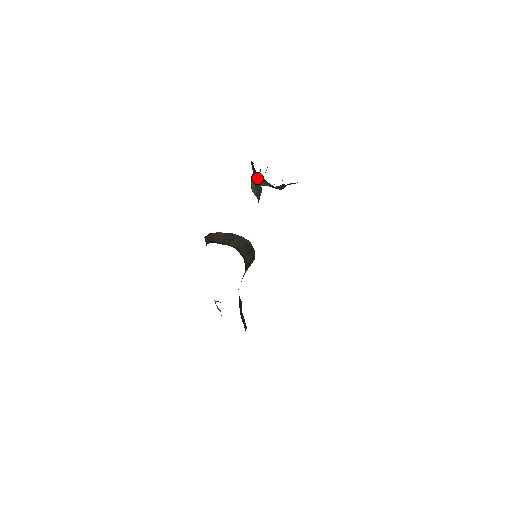
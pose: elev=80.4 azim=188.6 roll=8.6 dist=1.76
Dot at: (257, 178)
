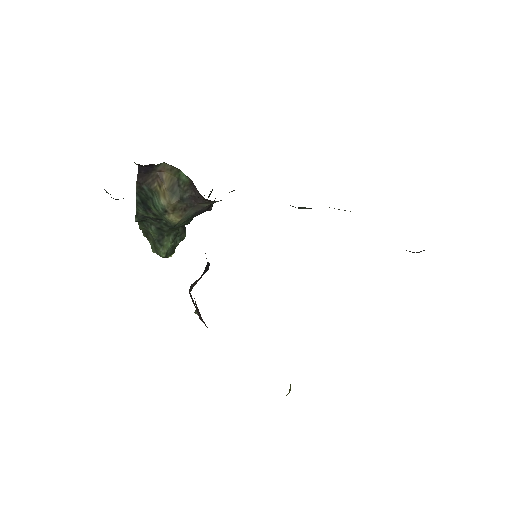
Dot at: (162, 178)
